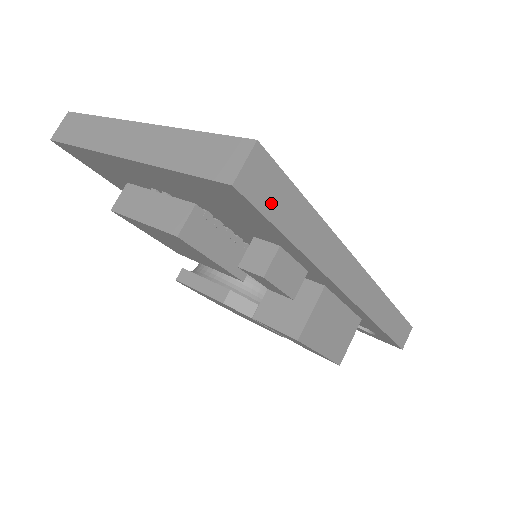
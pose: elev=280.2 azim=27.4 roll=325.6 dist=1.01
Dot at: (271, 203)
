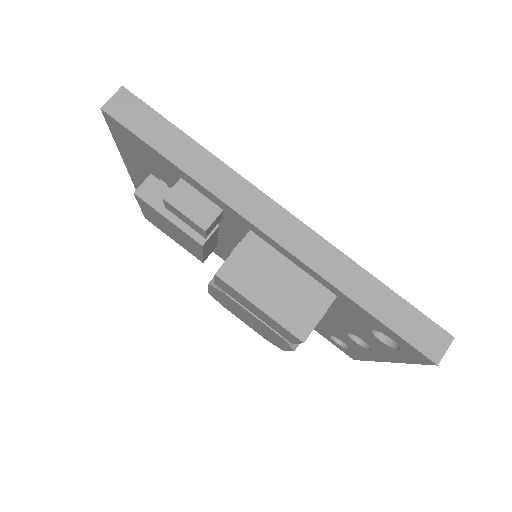
Dot at: (138, 125)
